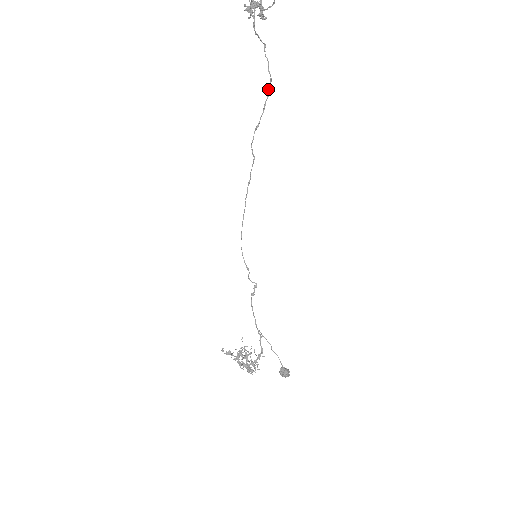
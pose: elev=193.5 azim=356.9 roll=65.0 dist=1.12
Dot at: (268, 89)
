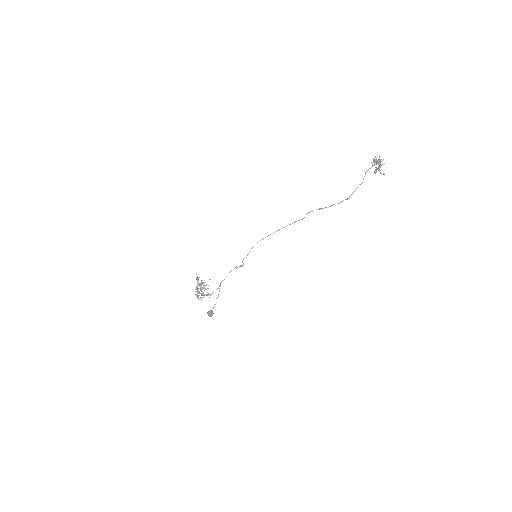
Dot at: (342, 201)
